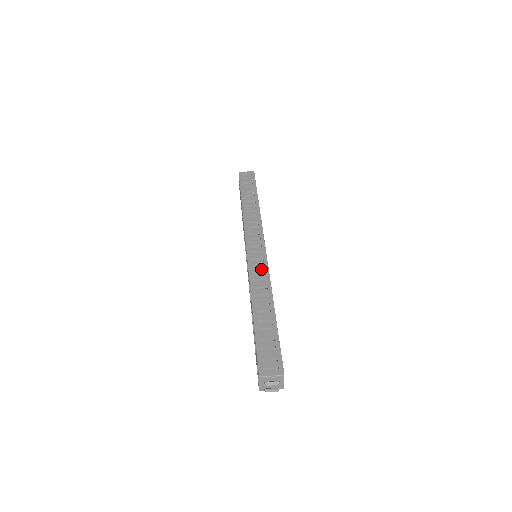
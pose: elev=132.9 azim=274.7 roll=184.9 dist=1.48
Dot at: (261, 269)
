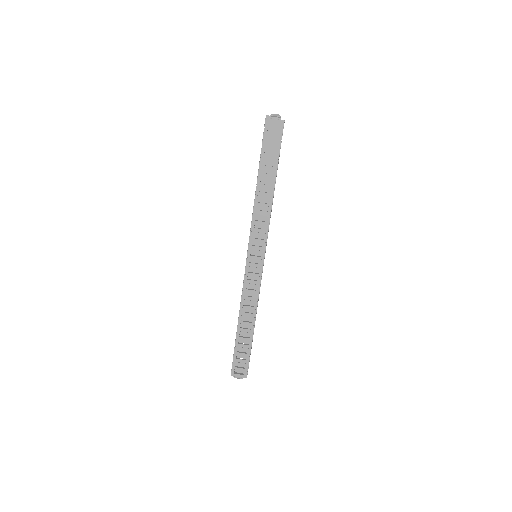
Dot at: (254, 284)
